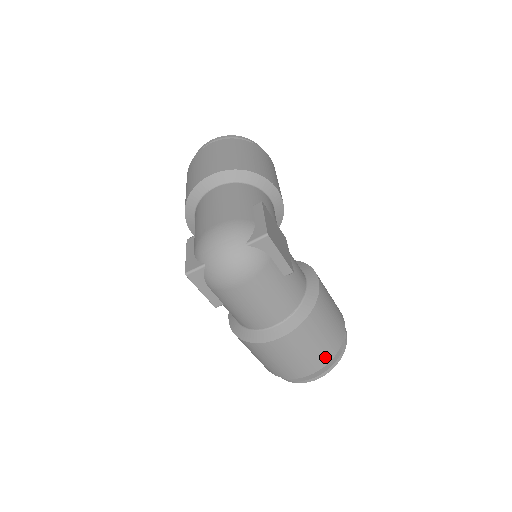
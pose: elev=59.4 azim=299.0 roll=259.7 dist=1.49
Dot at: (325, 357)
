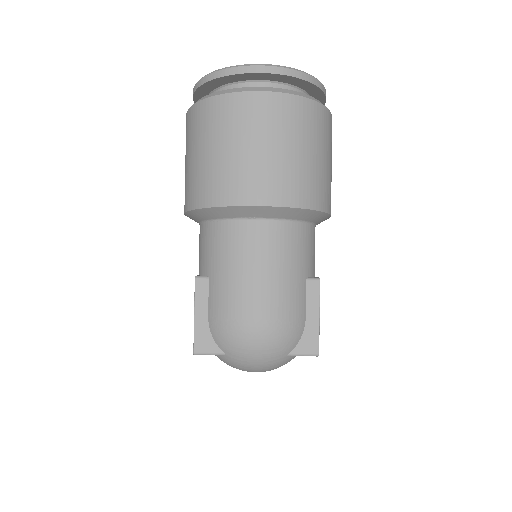
Dot at: occluded
